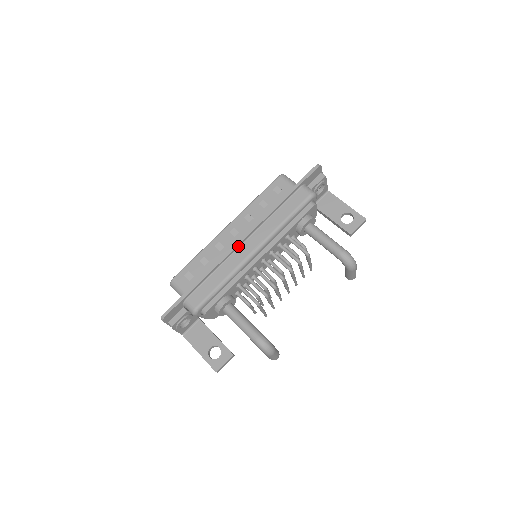
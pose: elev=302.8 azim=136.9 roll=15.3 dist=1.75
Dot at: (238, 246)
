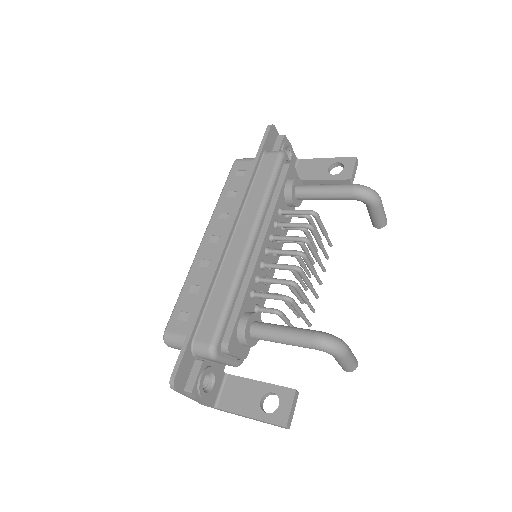
Dot at: (226, 246)
